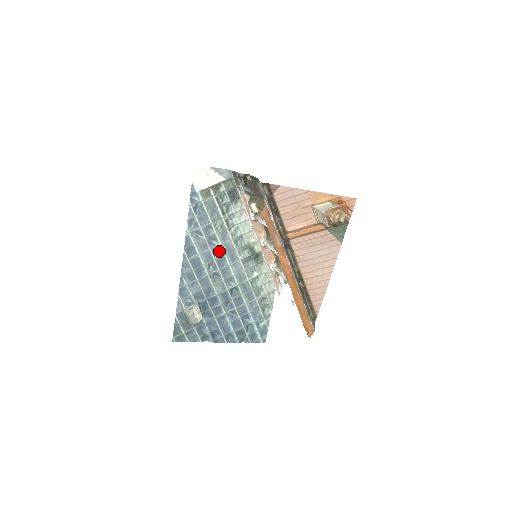
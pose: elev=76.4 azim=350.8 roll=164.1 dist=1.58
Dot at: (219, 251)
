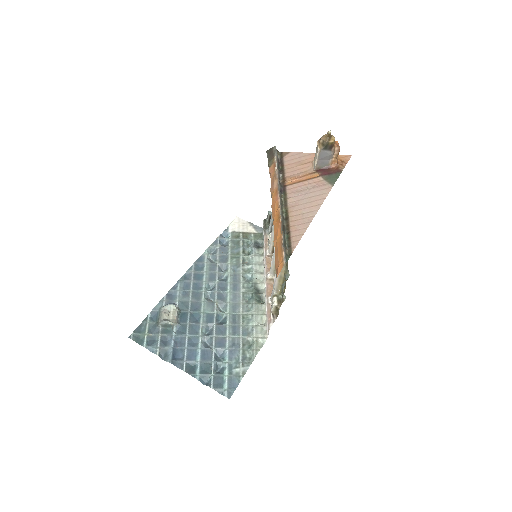
Dot at: (225, 279)
